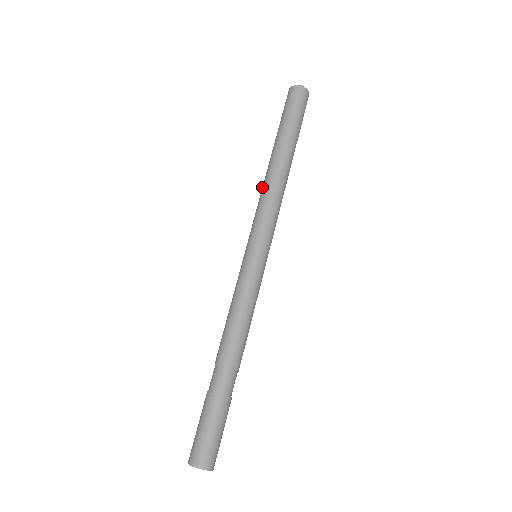
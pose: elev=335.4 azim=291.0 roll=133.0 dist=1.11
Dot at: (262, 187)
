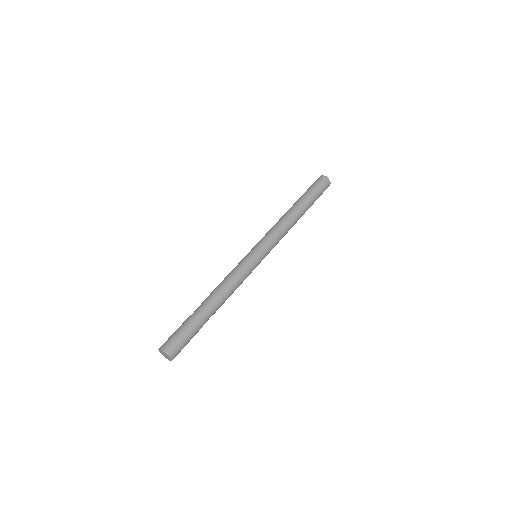
Dot at: occluded
